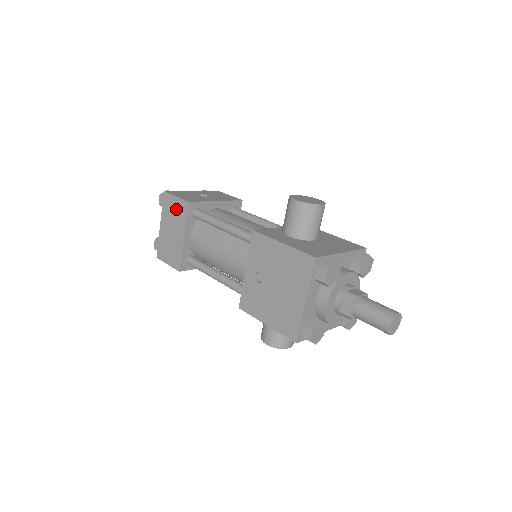
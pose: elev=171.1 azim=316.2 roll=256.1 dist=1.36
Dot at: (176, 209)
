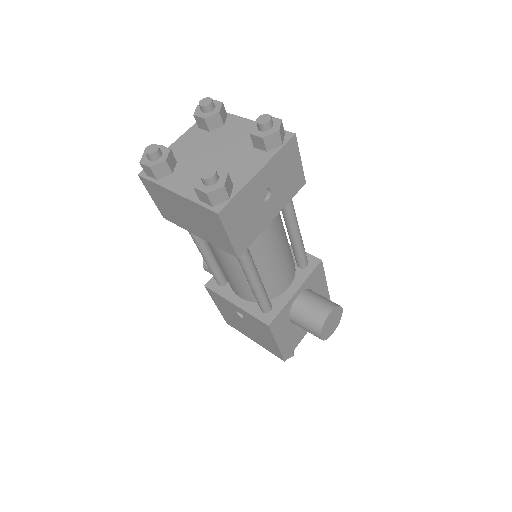
Dot at: (215, 234)
